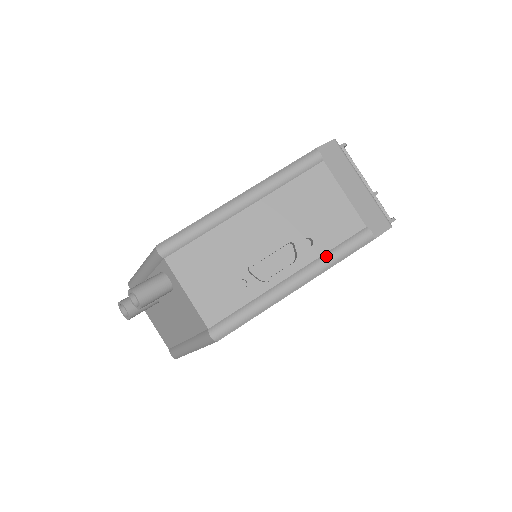
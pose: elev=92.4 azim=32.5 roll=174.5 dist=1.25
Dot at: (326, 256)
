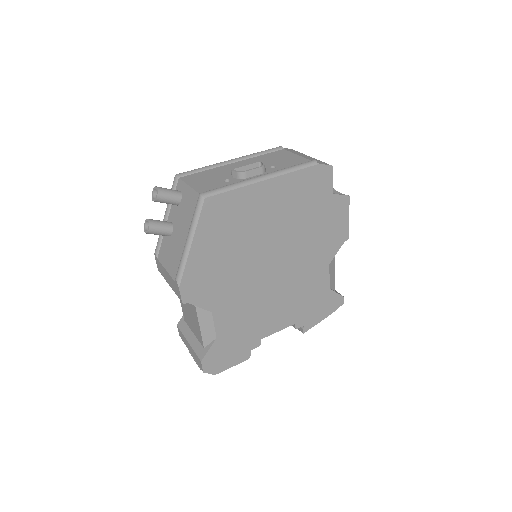
Dot at: (284, 168)
